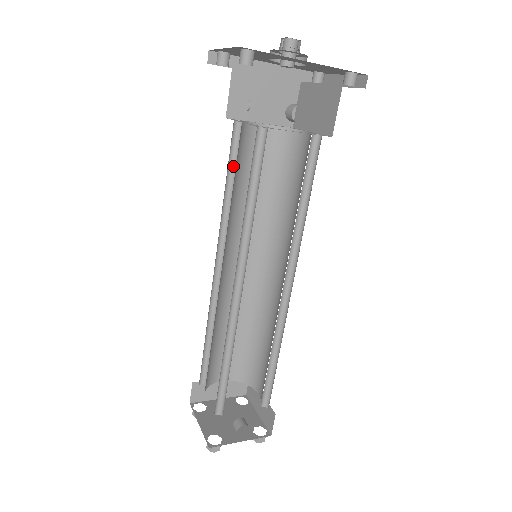
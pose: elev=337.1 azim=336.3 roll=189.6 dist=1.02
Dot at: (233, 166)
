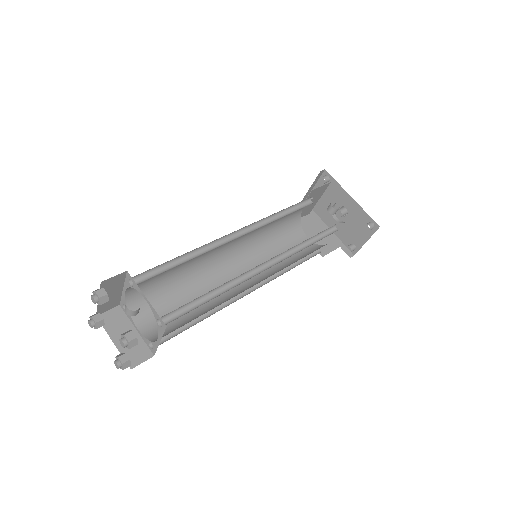
Dot at: occluded
